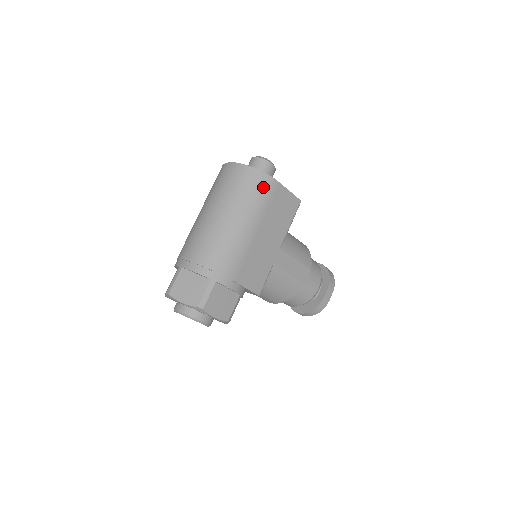
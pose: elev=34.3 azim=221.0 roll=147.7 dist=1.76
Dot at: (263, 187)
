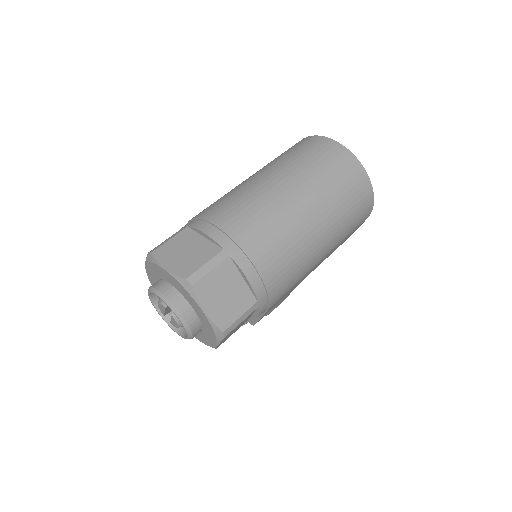
Dot at: (362, 217)
